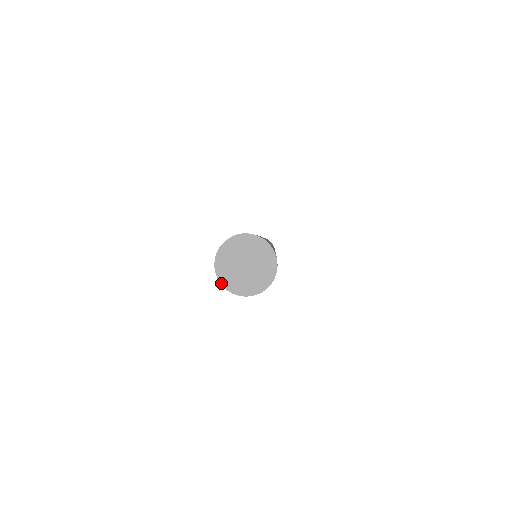
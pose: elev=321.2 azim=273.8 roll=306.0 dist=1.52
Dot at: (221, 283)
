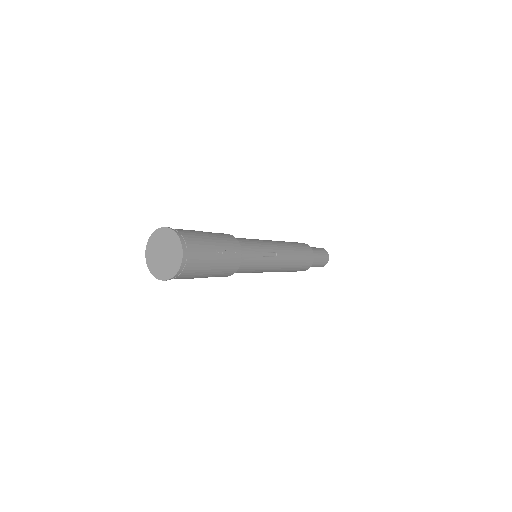
Dot at: (150, 271)
